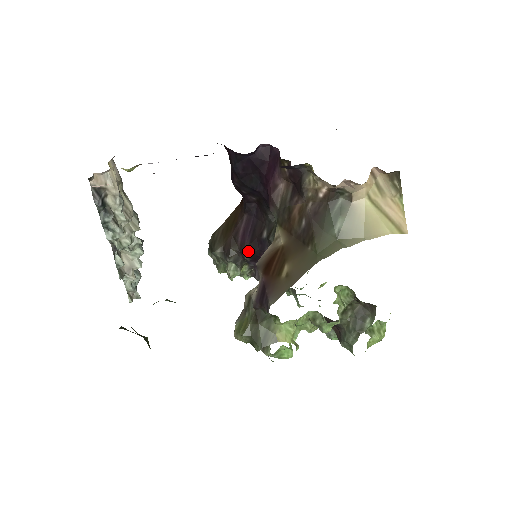
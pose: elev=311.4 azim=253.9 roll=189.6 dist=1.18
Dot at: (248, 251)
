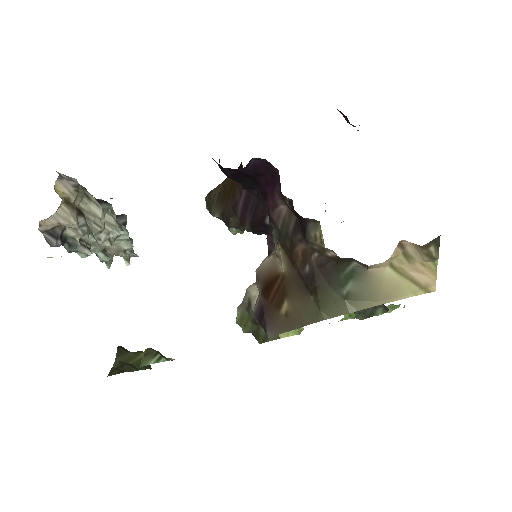
Dot at: (249, 228)
